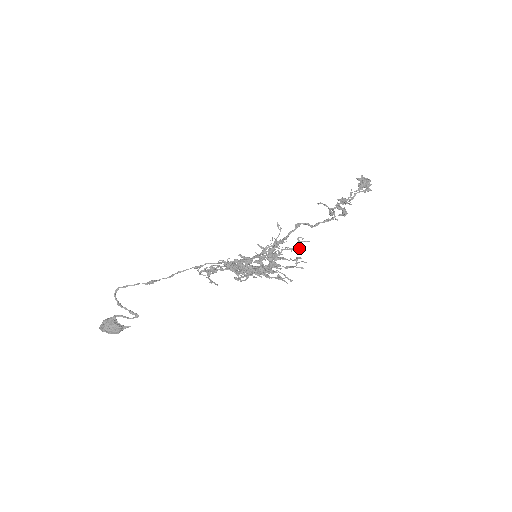
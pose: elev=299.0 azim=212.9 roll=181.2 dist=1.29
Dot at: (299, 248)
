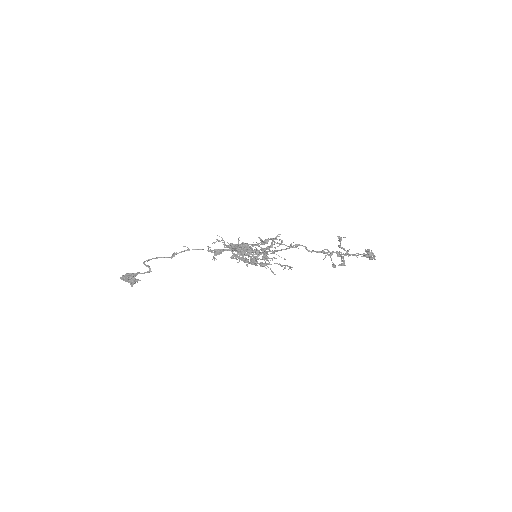
Dot at: (288, 246)
